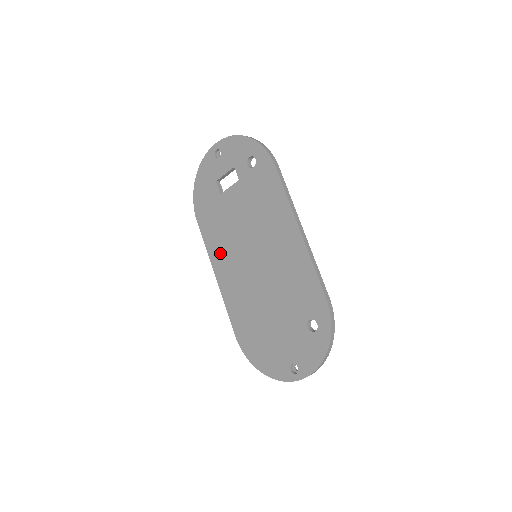
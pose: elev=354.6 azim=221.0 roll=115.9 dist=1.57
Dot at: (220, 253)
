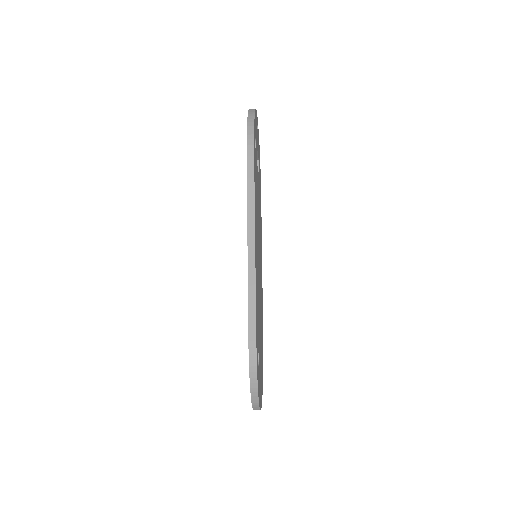
Dot at: occluded
